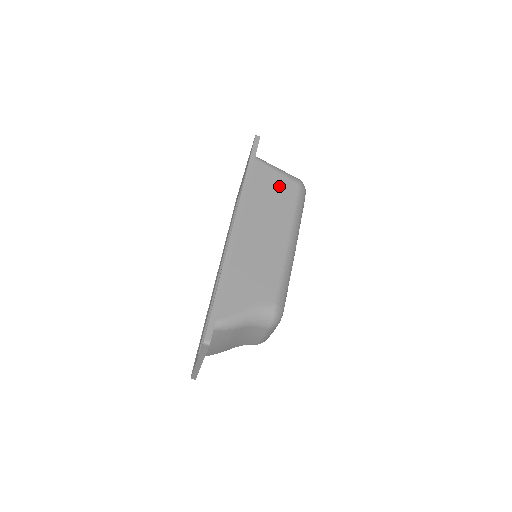
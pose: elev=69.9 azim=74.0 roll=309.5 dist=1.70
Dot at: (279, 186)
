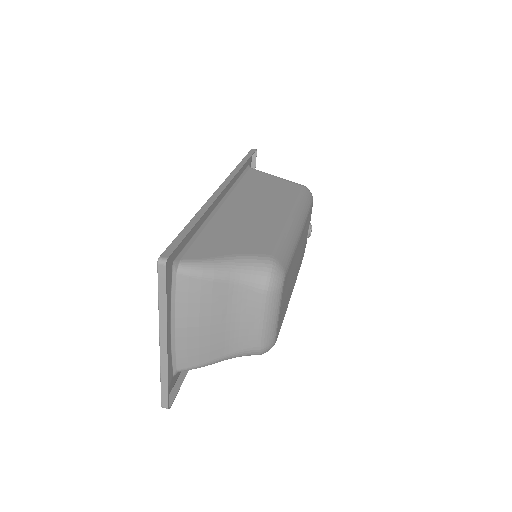
Dot at: (279, 185)
